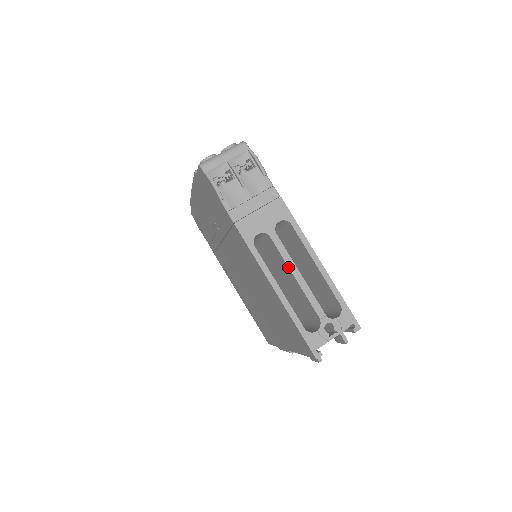
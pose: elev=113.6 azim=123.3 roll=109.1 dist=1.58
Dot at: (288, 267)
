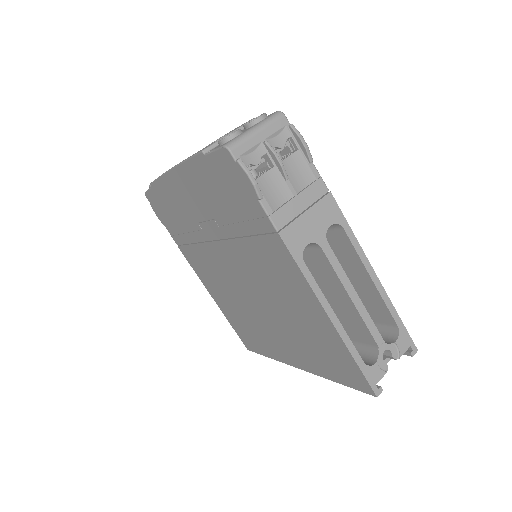
Dot at: (342, 286)
